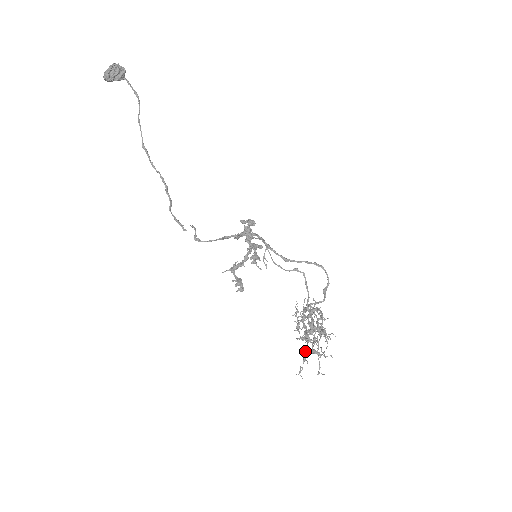
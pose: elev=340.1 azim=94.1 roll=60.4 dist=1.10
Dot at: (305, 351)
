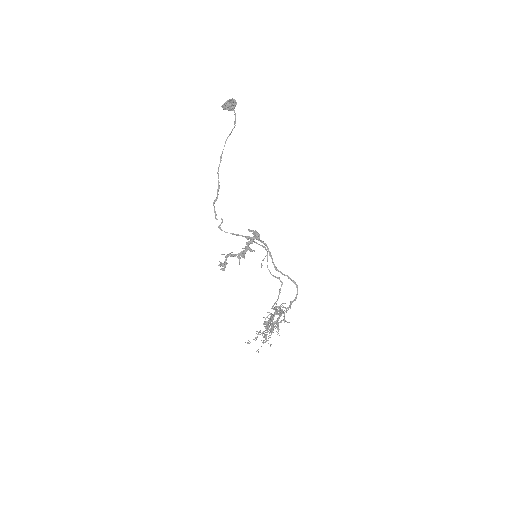
Dot at: occluded
